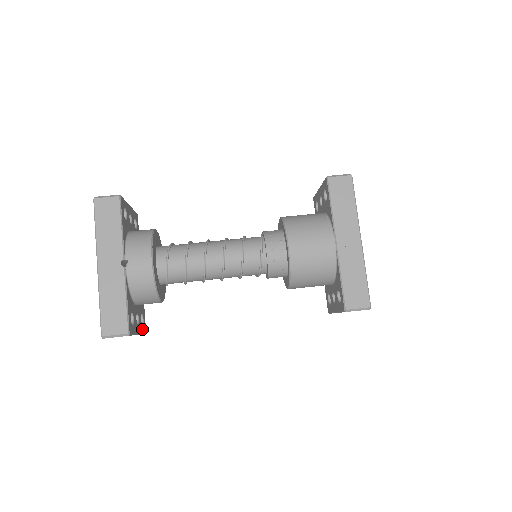
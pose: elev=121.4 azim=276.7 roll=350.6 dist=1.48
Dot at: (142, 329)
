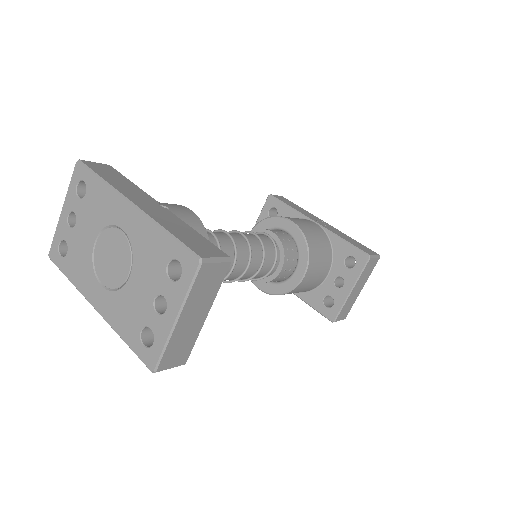
Dot at: occluded
